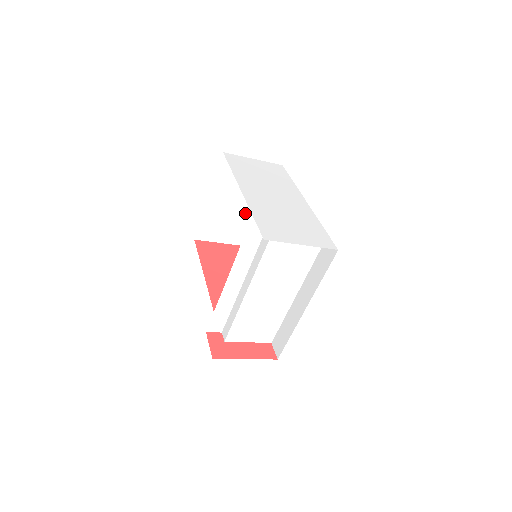
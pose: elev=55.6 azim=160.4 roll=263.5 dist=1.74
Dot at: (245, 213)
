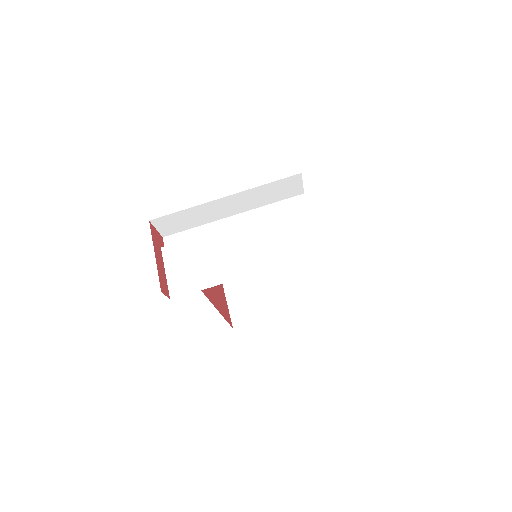
Dot at: (267, 300)
